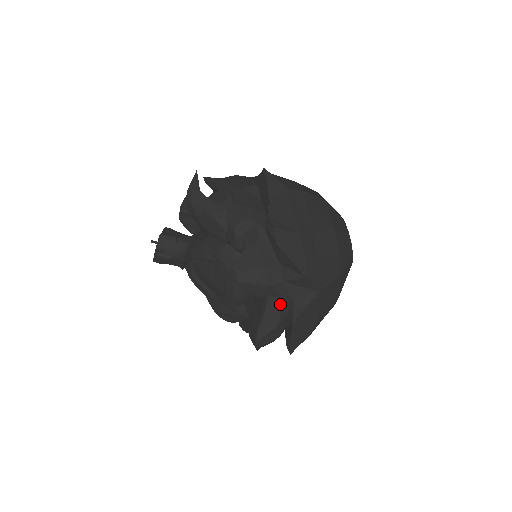
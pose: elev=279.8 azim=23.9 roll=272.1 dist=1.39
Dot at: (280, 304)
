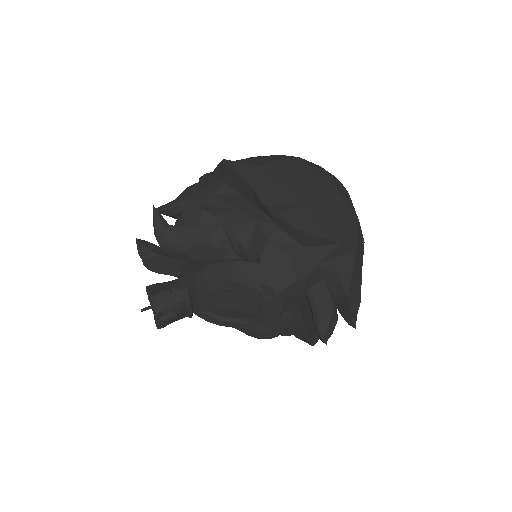
Dot at: (325, 287)
